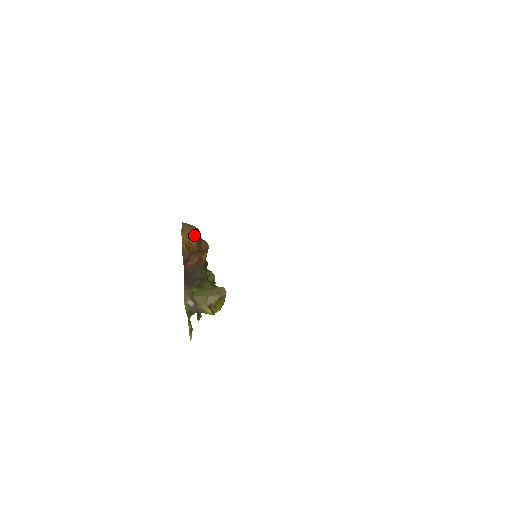
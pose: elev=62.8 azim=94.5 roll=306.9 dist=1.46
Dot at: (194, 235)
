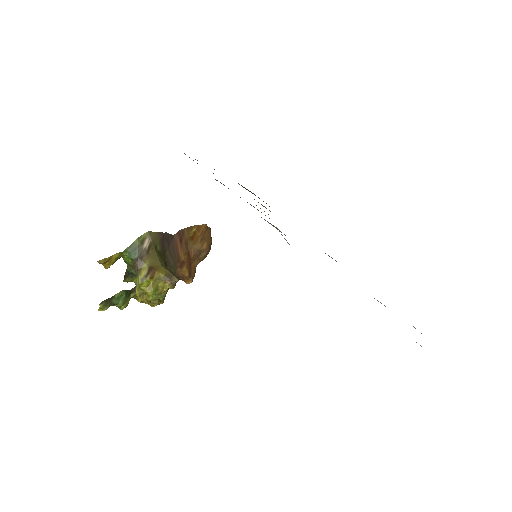
Dot at: (206, 242)
